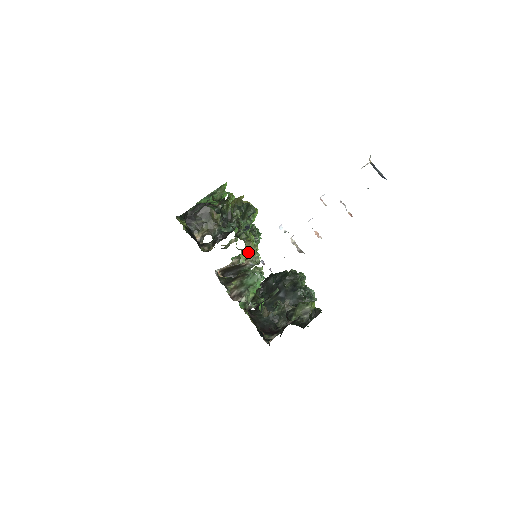
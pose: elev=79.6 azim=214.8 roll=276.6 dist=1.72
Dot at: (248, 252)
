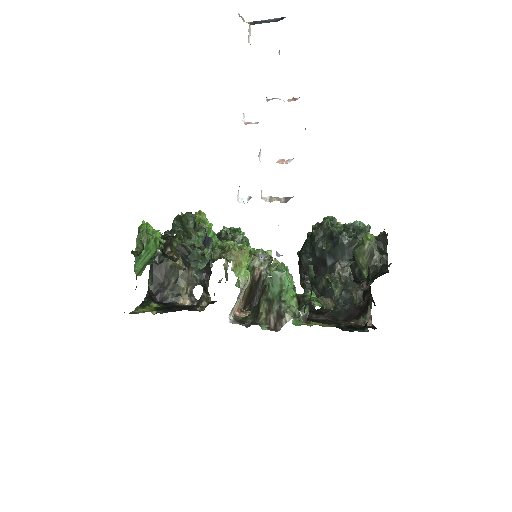
Dot at: (240, 263)
